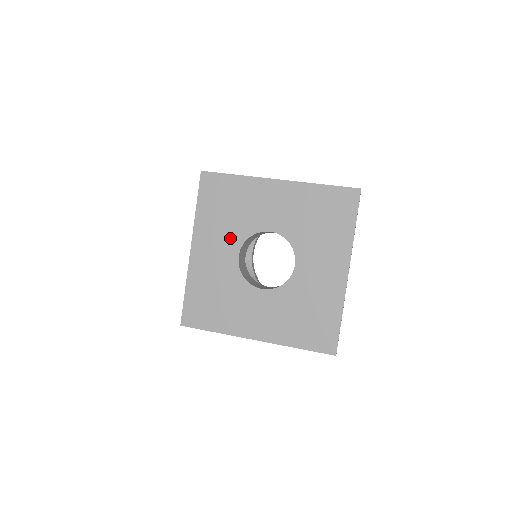
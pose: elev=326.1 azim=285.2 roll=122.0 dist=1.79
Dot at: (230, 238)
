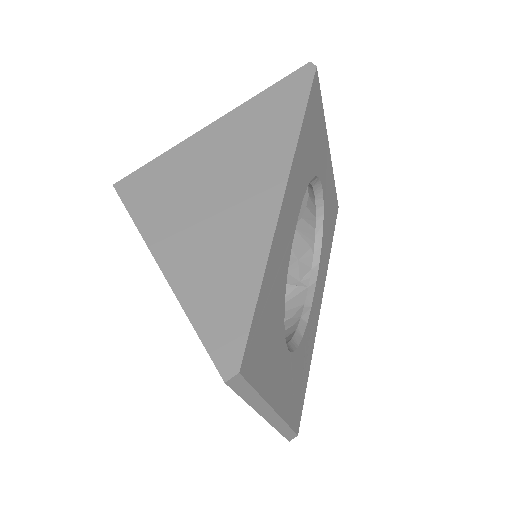
Dot at: occluded
